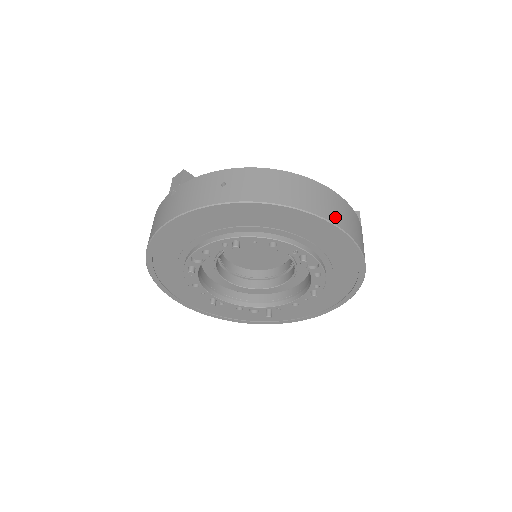
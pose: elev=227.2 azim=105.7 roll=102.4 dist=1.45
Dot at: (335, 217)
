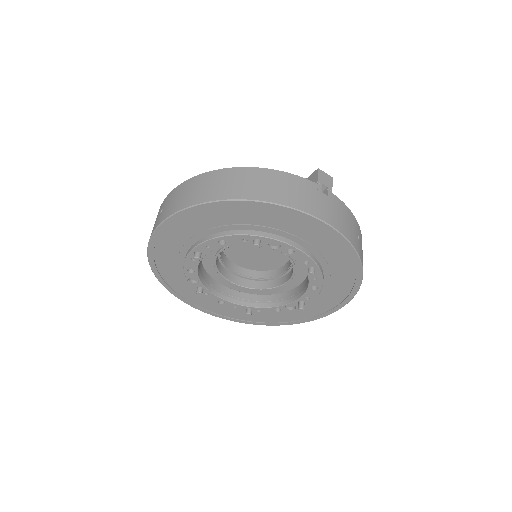
Dot at: (249, 192)
